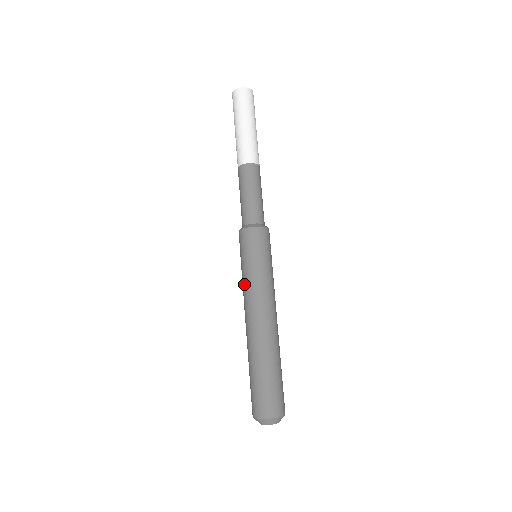
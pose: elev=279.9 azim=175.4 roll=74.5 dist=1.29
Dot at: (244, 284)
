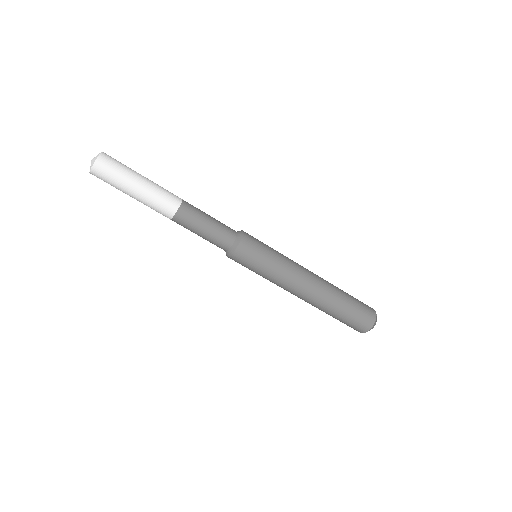
Dot at: (276, 280)
